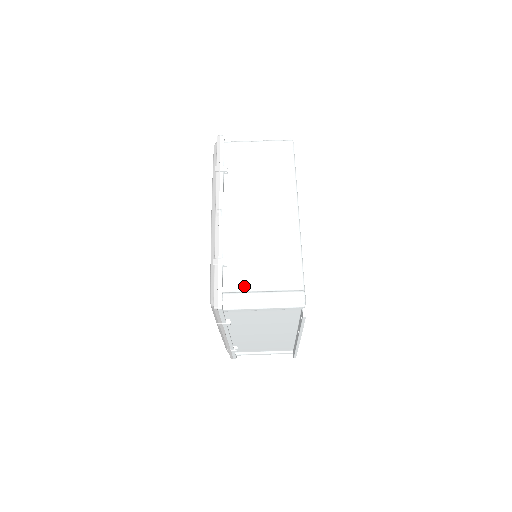
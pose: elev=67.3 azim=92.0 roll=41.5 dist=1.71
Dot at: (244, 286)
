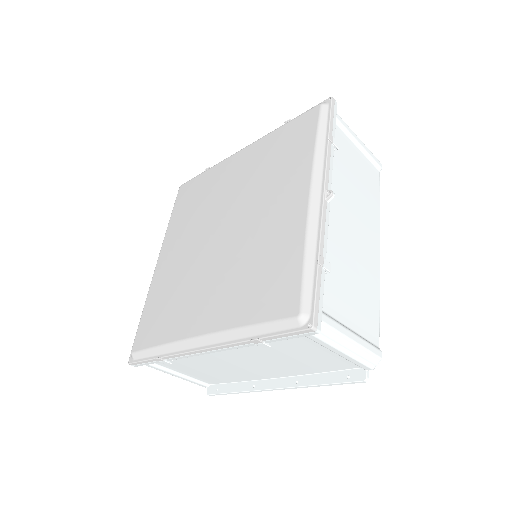
Dot at: (337, 312)
